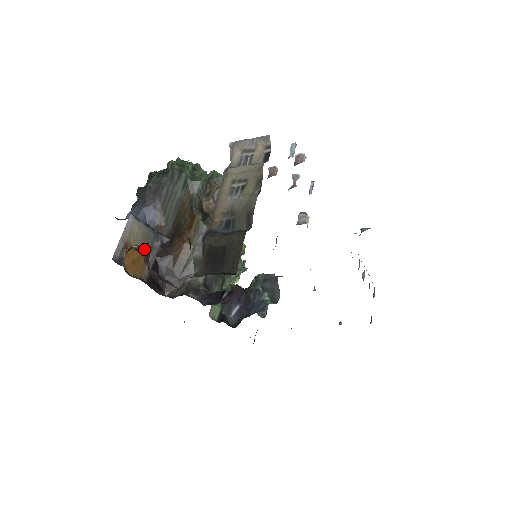
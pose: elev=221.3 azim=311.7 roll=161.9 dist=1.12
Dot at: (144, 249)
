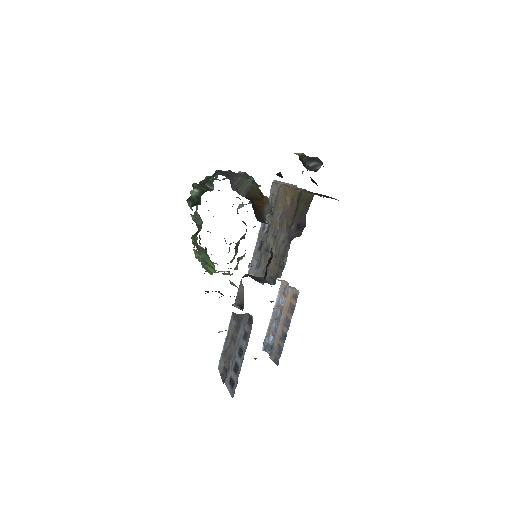
Dot at: occluded
